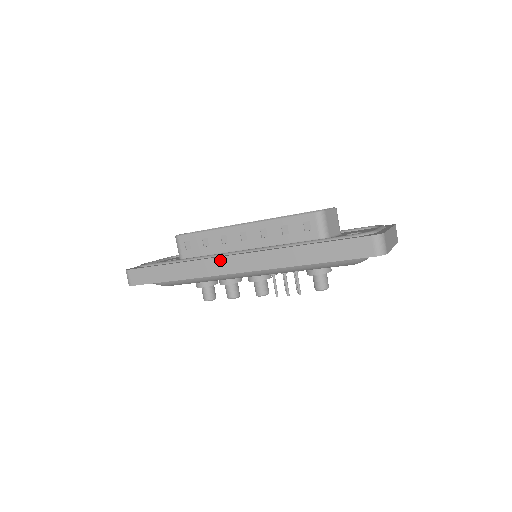
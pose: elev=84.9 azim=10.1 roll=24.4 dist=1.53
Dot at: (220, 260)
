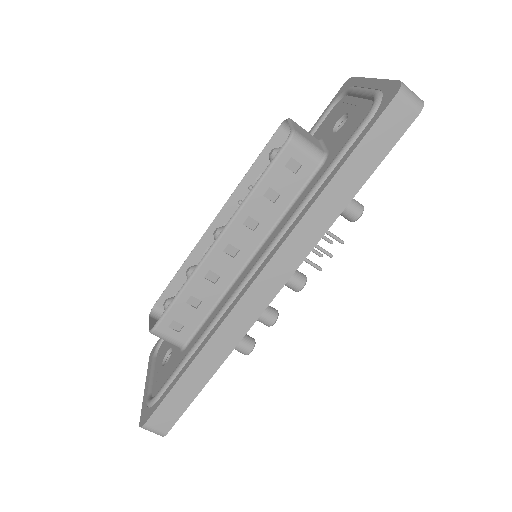
Dot at: (244, 302)
